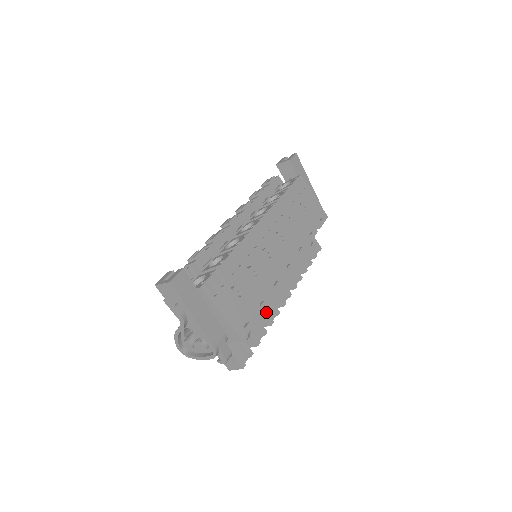
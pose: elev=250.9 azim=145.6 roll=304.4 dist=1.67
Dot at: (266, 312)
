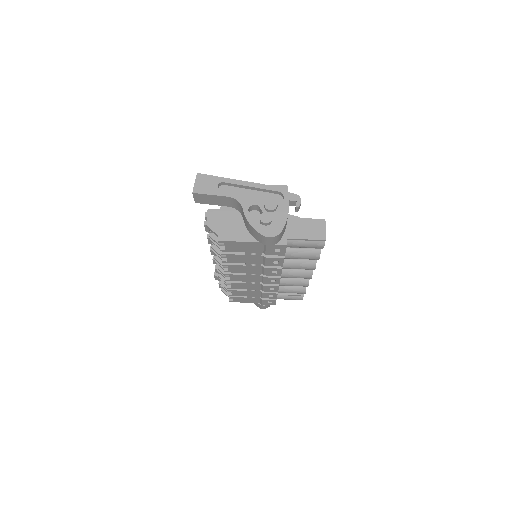
Dot at: occluded
